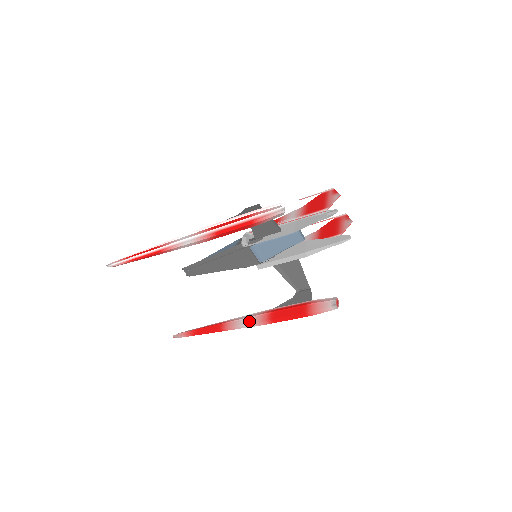
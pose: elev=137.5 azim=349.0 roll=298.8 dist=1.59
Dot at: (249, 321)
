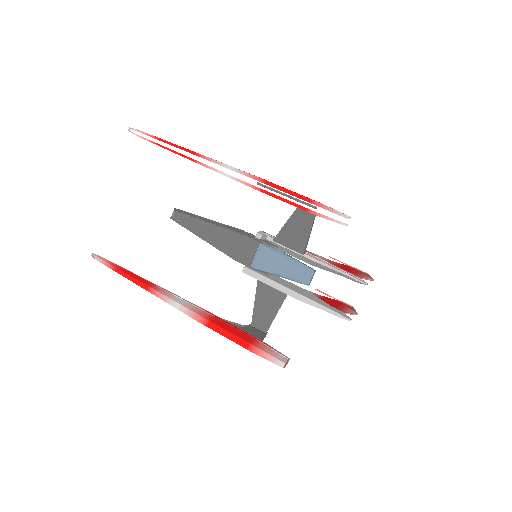
Dot at: (185, 304)
